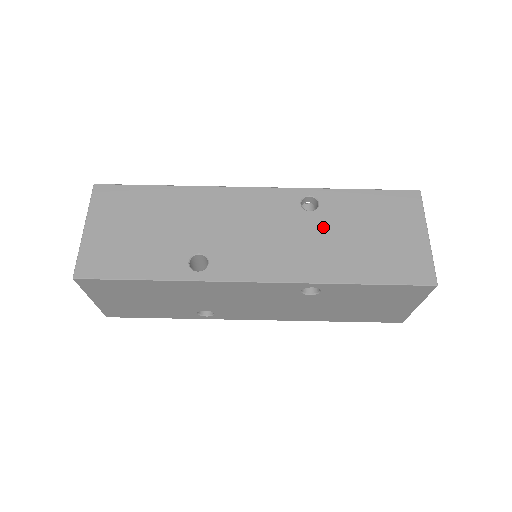
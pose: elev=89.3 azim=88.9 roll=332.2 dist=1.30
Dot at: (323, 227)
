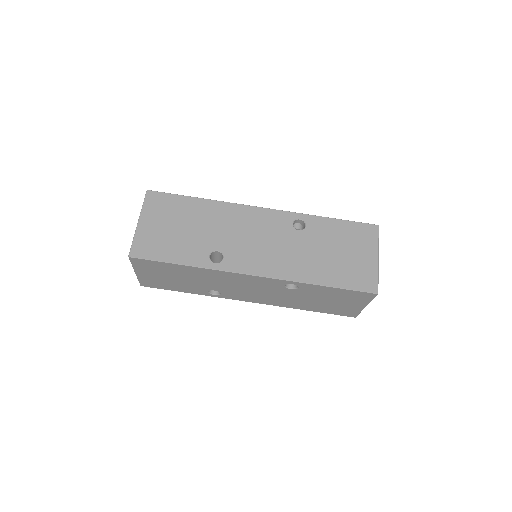
Dot at: (306, 243)
